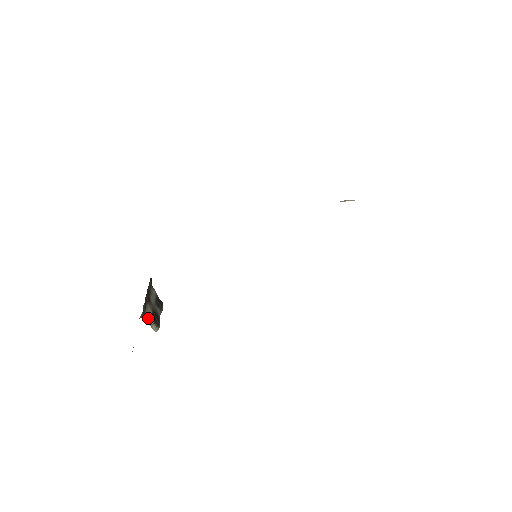
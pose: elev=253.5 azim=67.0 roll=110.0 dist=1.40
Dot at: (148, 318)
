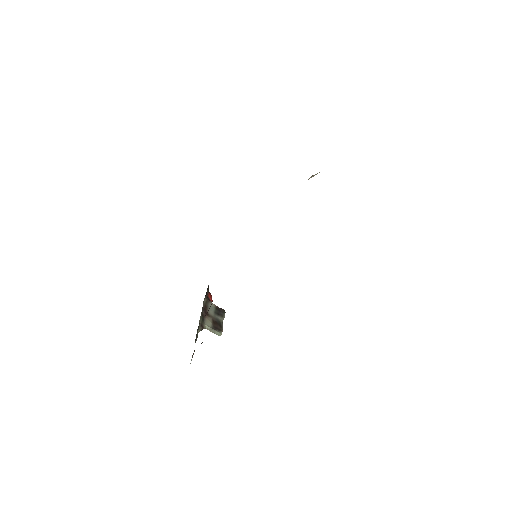
Dot at: (209, 328)
